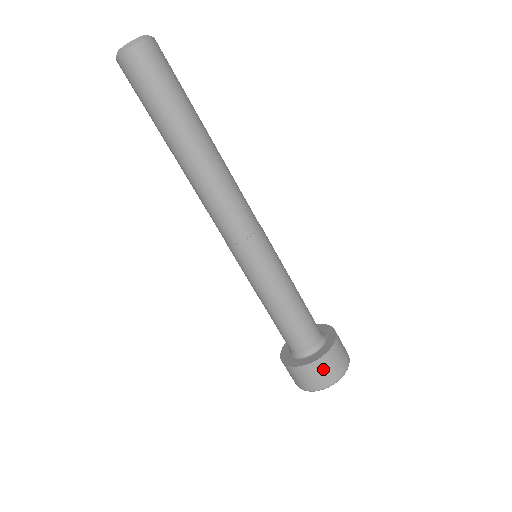
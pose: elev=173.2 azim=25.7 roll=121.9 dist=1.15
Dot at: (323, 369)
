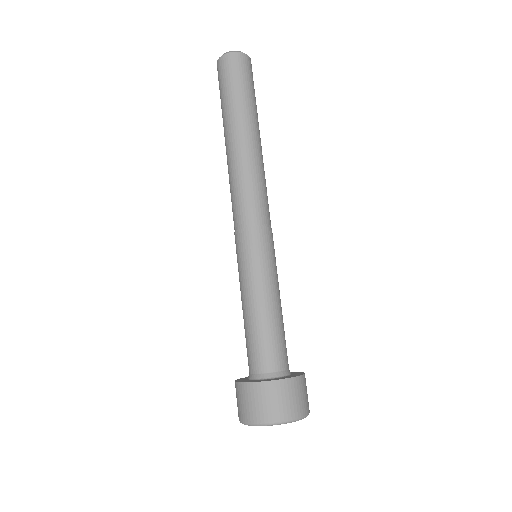
Dot at: (304, 390)
